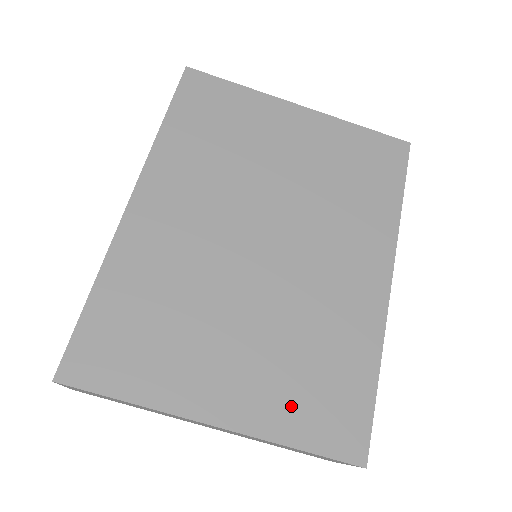
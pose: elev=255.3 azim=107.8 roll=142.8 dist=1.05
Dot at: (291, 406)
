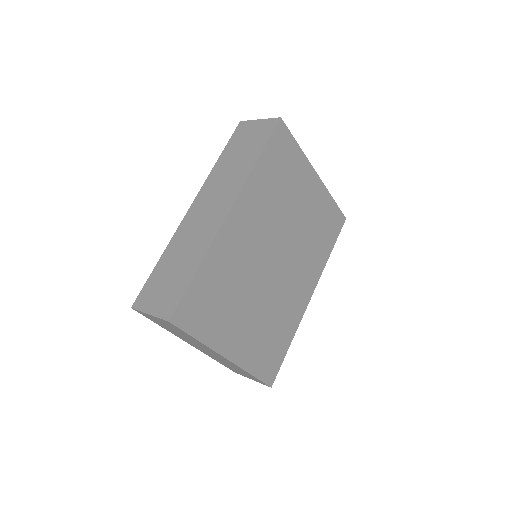
Dot at: (257, 354)
